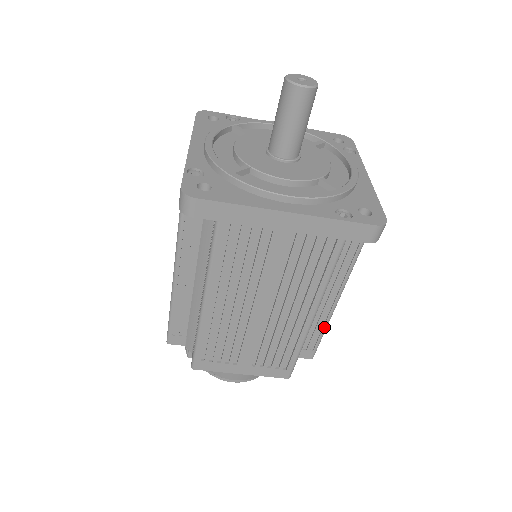
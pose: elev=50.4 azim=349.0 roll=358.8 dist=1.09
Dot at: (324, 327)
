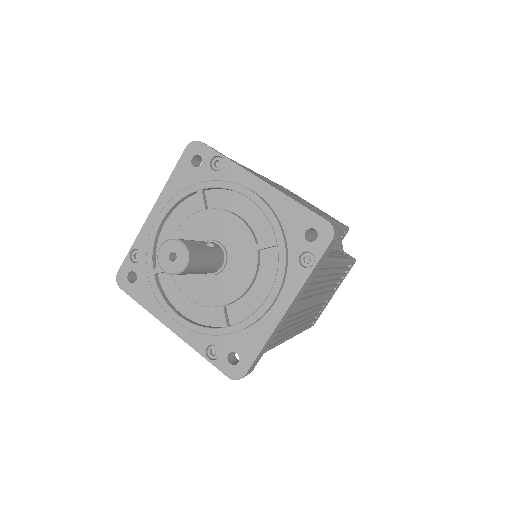
Dot at: (341, 228)
